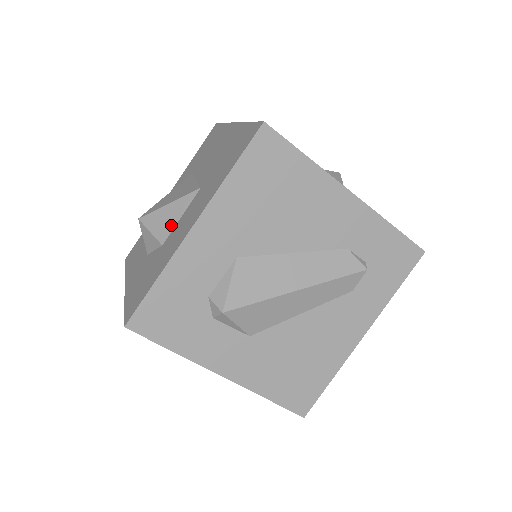
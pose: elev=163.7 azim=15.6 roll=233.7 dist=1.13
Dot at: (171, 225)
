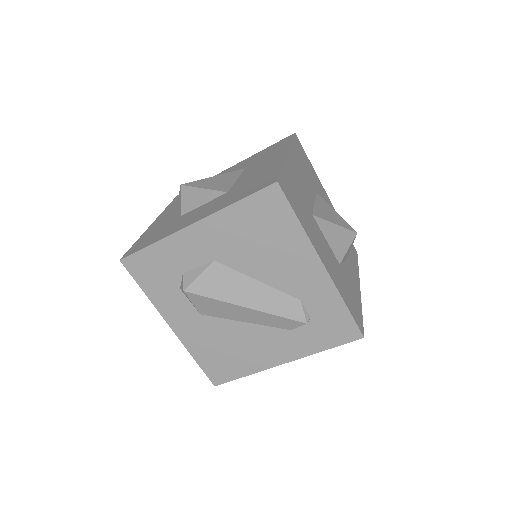
Dot at: (195, 205)
